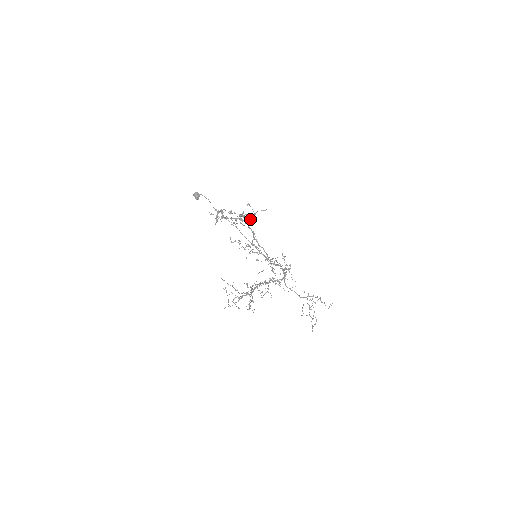
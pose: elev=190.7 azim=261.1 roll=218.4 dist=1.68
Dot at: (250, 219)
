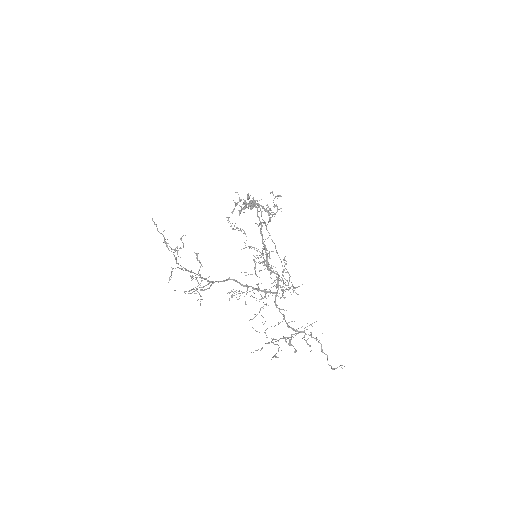
Dot at: (271, 214)
